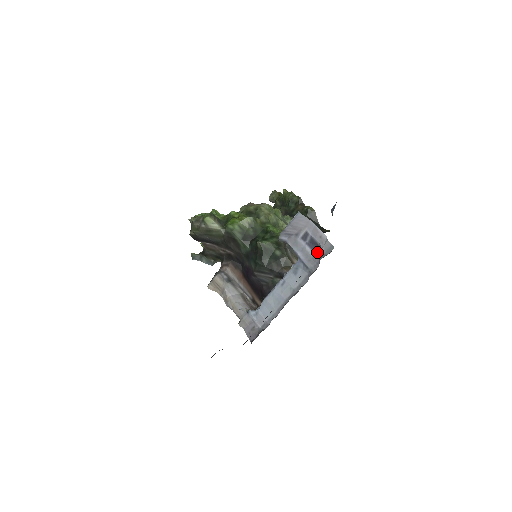
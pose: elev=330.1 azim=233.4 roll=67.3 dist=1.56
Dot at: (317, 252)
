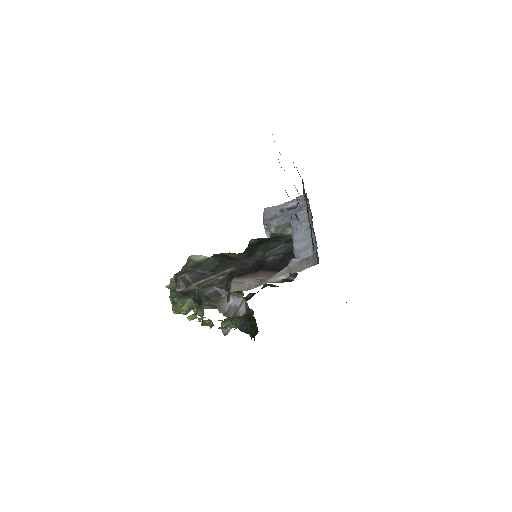
Dot at: (299, 202)
